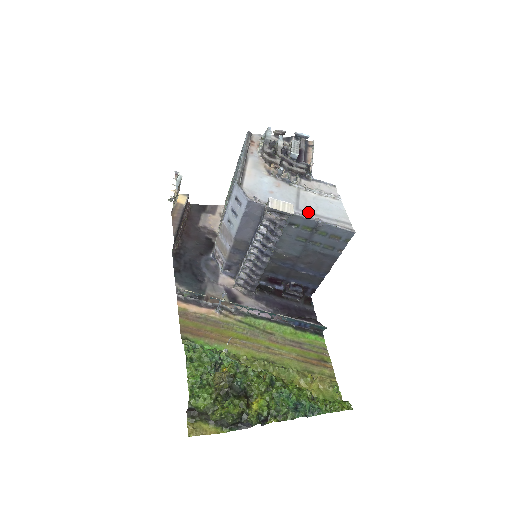
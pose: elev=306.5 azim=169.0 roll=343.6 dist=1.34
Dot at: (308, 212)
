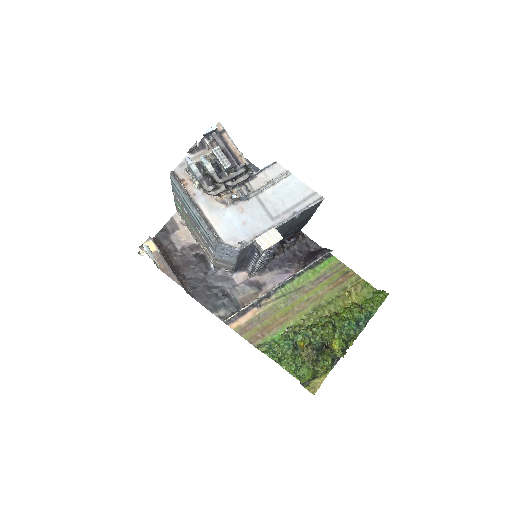
Dot at: (281, 214)
